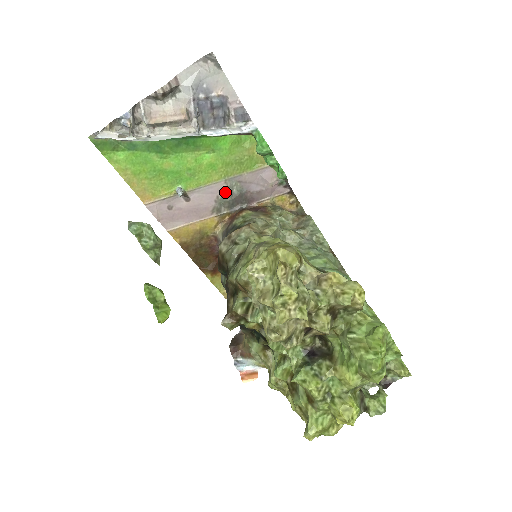
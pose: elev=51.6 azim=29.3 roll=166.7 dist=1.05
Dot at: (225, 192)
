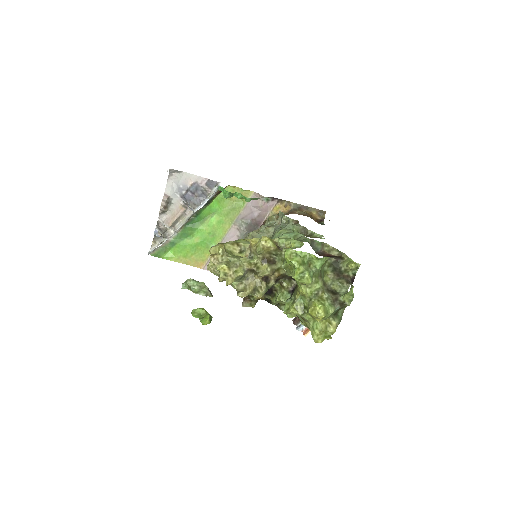
Dot at: (240, 230)
